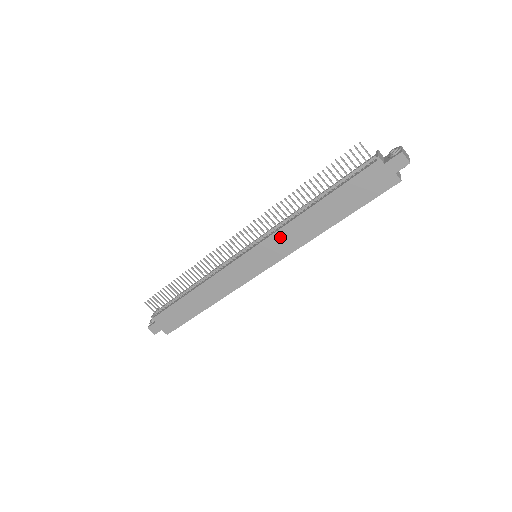
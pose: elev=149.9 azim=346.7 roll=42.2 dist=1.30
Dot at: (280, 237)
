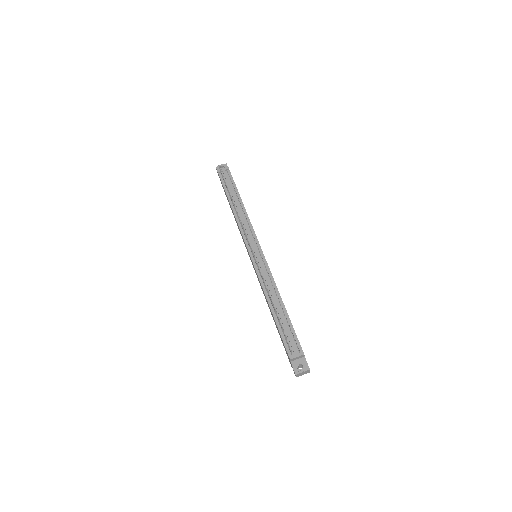
Dot at: occluded
